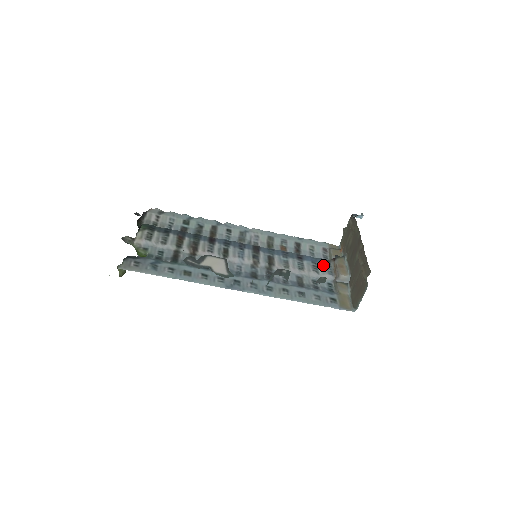
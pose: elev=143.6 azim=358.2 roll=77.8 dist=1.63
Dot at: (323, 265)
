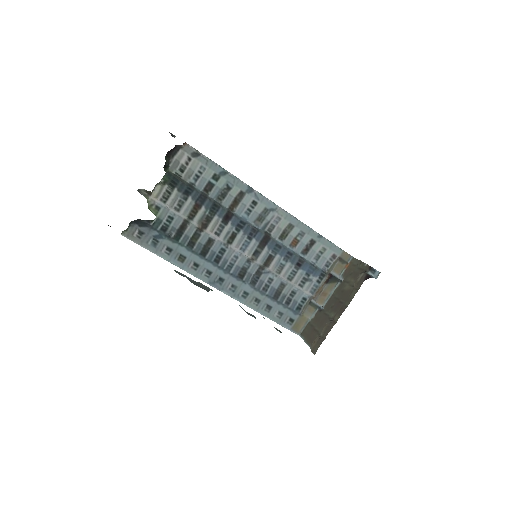
Dot at: (314, 279)
